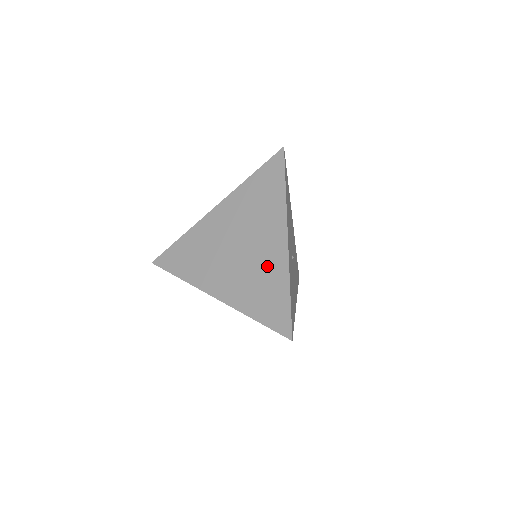
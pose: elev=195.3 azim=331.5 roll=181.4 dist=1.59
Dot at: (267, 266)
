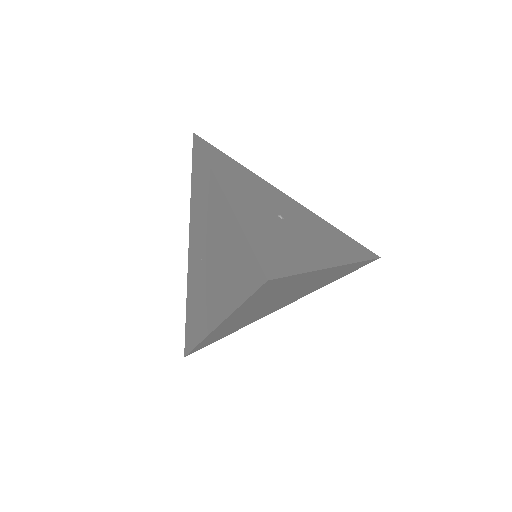
Dot at: (223, 237)
